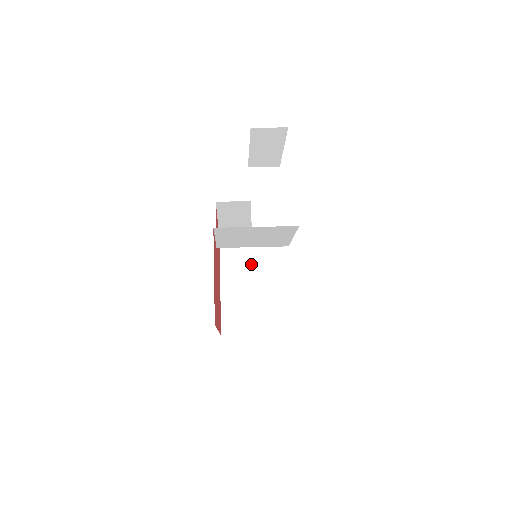
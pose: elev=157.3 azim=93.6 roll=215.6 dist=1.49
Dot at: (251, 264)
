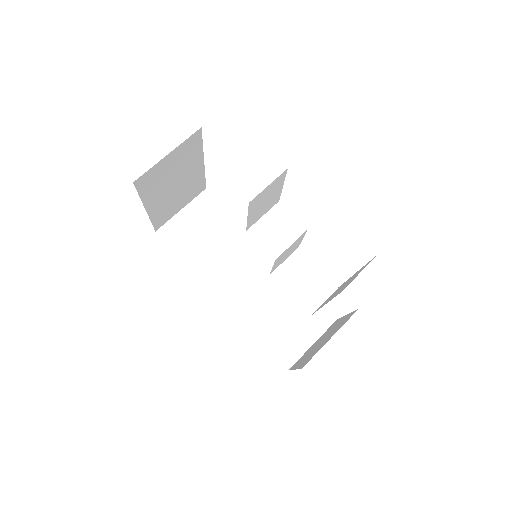
Dot at: (176, 171)
